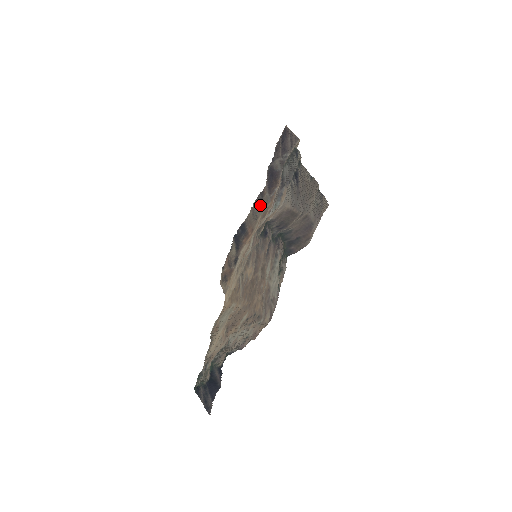
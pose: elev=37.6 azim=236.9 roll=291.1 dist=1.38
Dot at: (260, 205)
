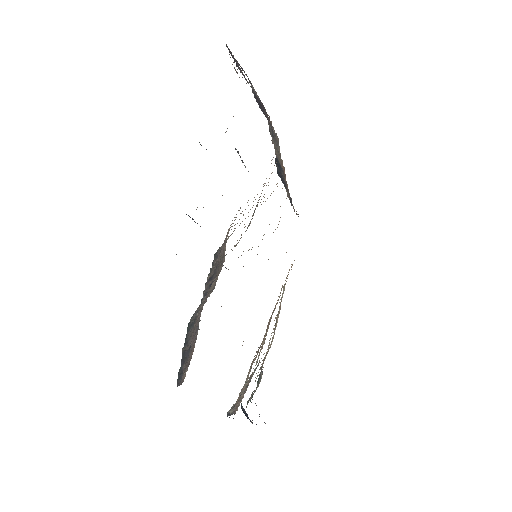
Dot at: (274, 139)
